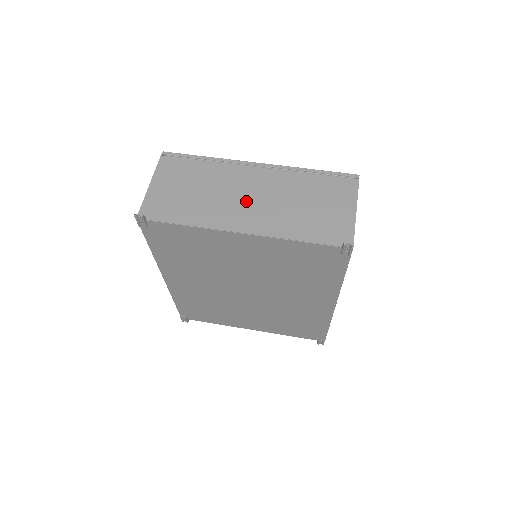
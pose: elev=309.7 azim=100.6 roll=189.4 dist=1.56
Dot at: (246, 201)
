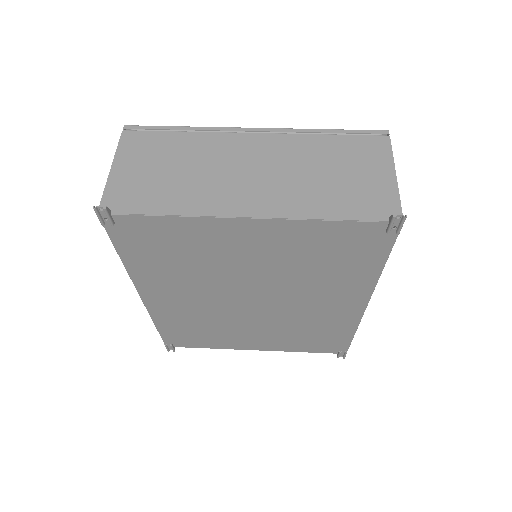
Dot at: (247, 176)
